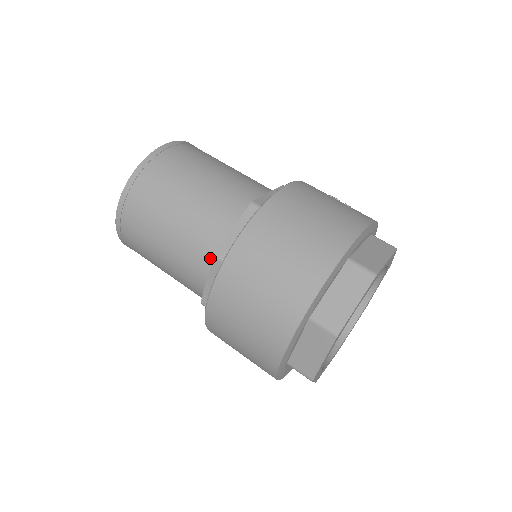
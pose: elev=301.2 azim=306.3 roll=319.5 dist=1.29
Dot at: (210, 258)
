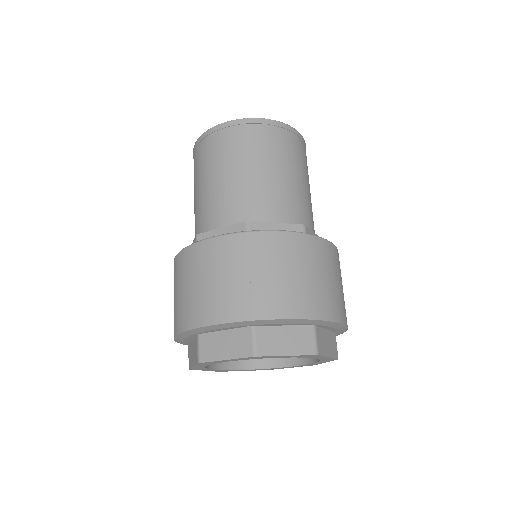
Dot at: occluded
